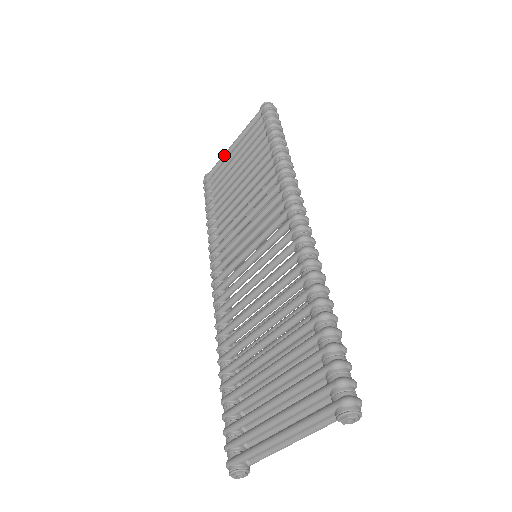
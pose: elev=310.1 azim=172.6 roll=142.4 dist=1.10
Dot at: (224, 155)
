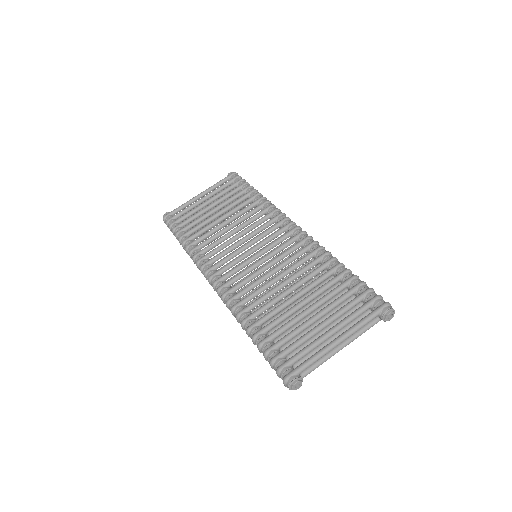
Dot at: (191, 200)
